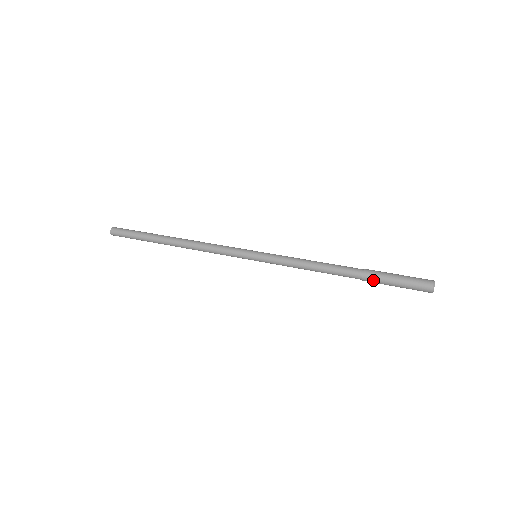
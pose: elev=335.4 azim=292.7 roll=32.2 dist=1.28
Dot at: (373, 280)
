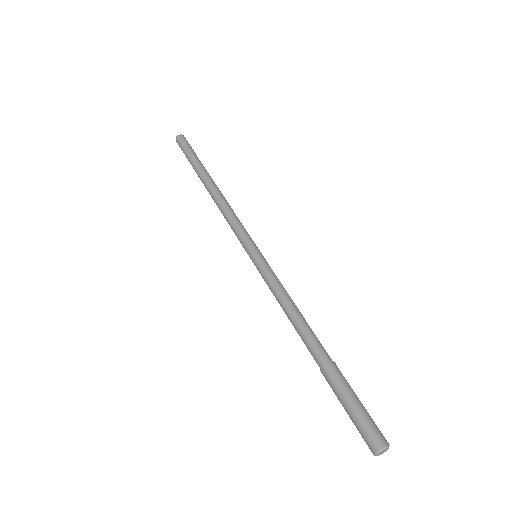
Dot at: (330, 383)
